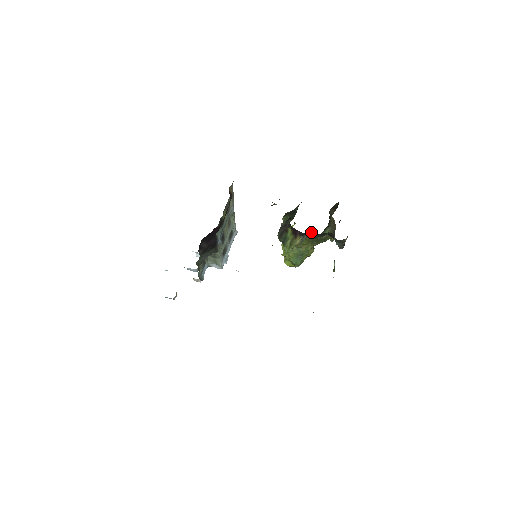
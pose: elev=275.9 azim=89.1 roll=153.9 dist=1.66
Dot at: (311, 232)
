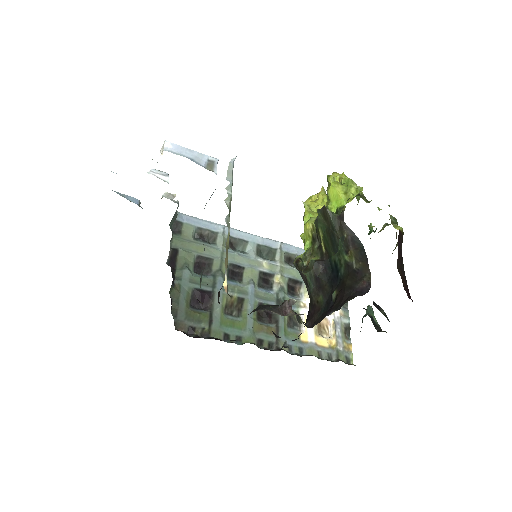
Dot at: occluded
